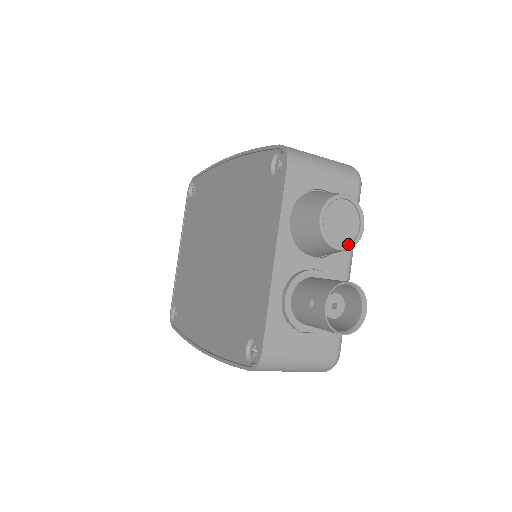
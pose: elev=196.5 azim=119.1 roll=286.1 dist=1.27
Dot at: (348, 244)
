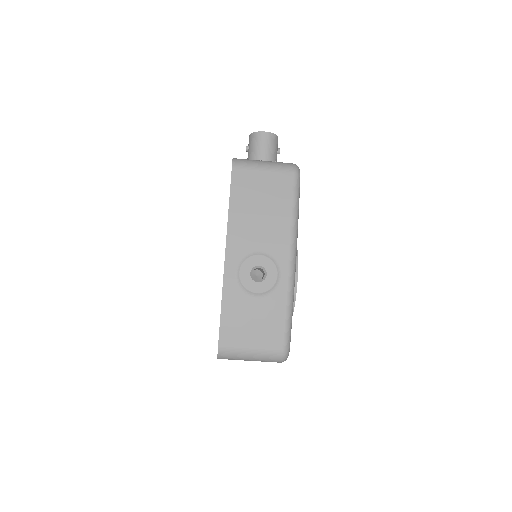
Dot at: occluded
